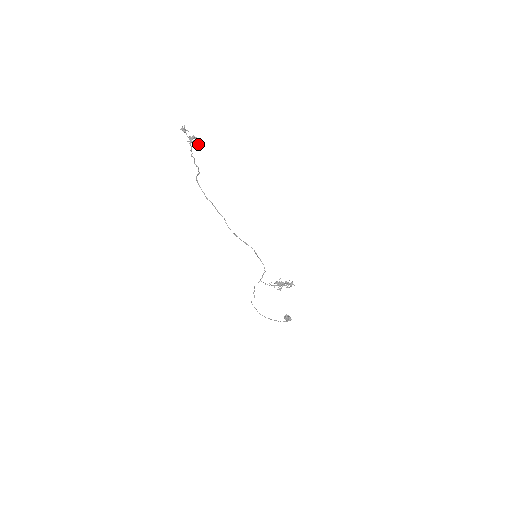
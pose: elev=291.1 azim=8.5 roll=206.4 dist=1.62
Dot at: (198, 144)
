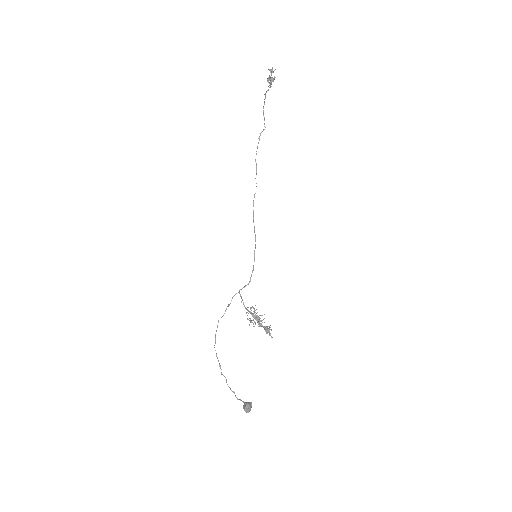
Dot at: (271, 83)
